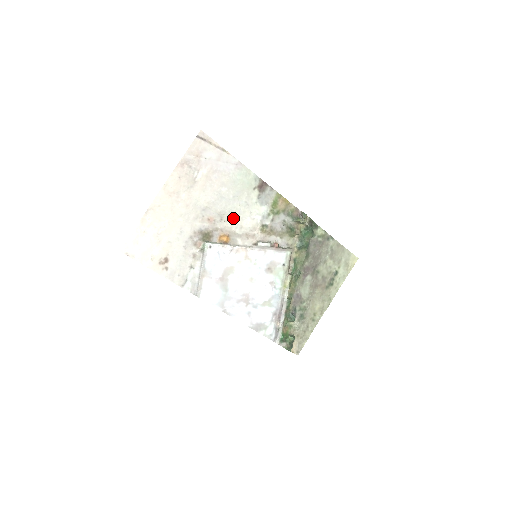
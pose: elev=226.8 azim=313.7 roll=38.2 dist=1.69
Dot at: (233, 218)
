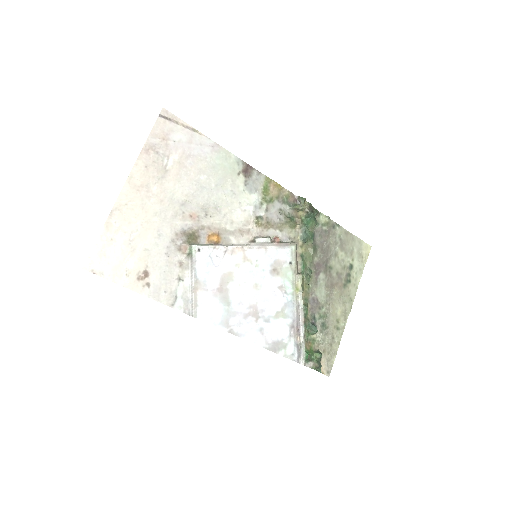
Dot at: (220, 212)
